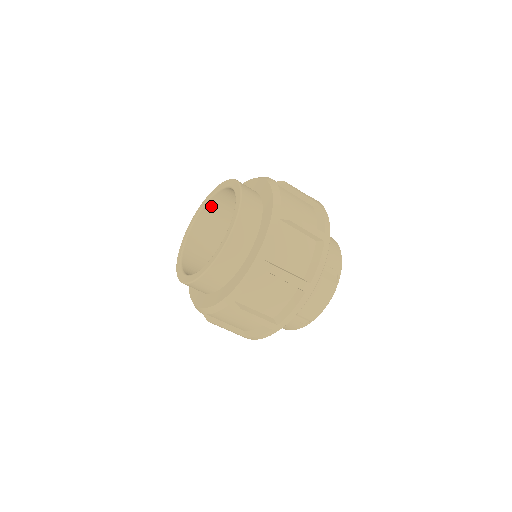
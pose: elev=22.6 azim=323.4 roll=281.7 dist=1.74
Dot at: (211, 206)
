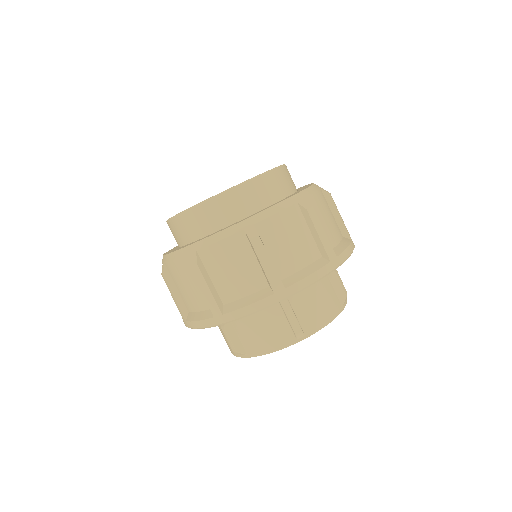
Dot at: occluded
